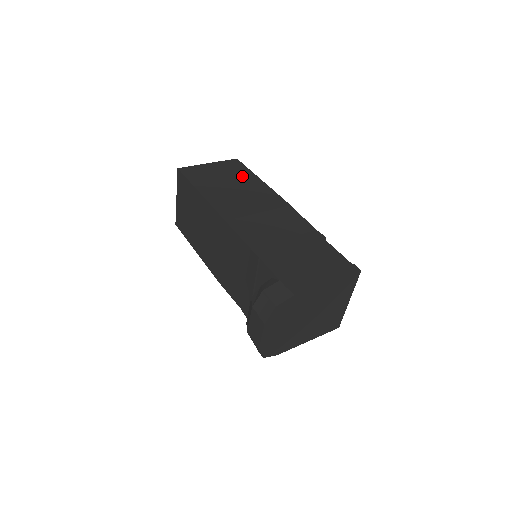
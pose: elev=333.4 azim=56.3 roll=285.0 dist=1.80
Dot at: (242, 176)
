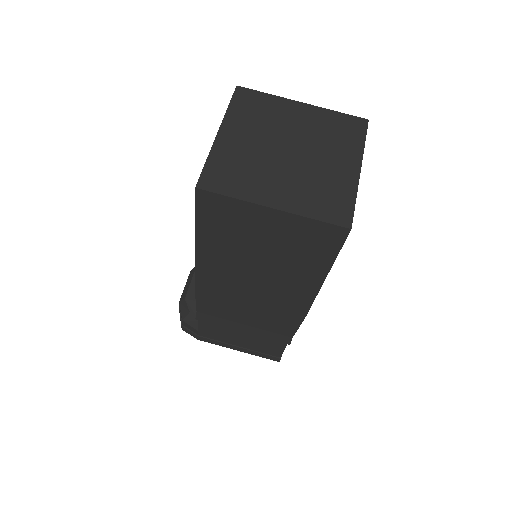
Dot at: (301, 261)
